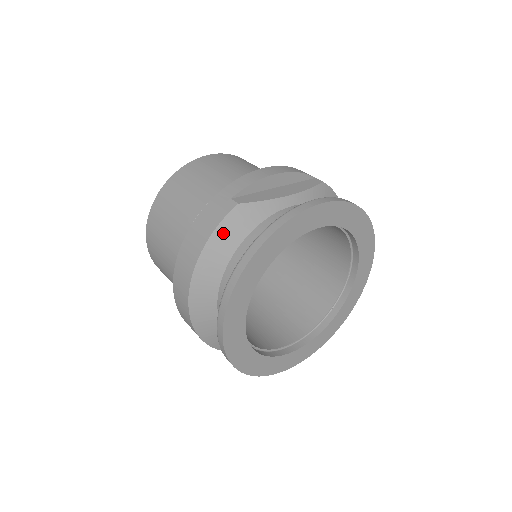
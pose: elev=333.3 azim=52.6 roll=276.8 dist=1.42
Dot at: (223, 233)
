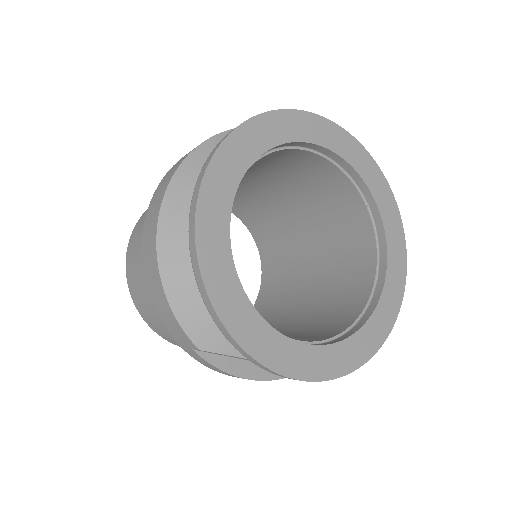
Dot at: occluded
